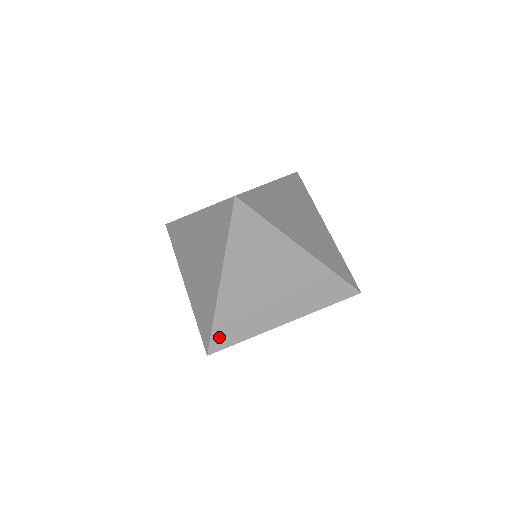
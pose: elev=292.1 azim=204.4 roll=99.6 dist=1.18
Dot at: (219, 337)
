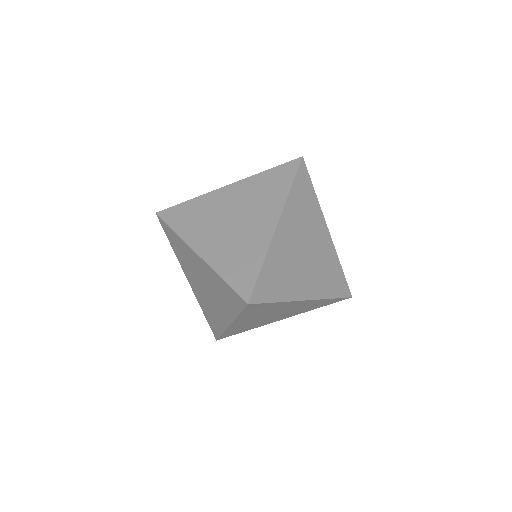
Dot at: (262, 286)
